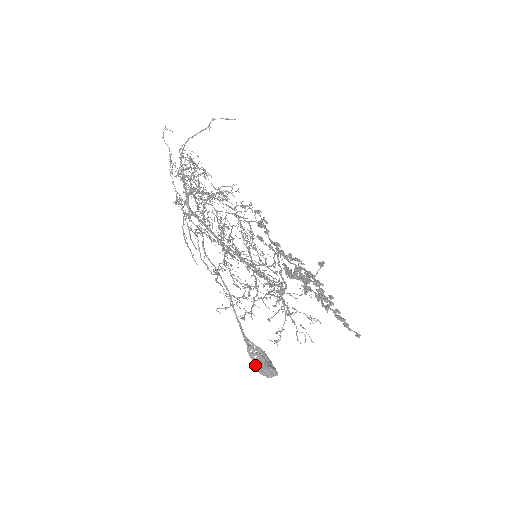
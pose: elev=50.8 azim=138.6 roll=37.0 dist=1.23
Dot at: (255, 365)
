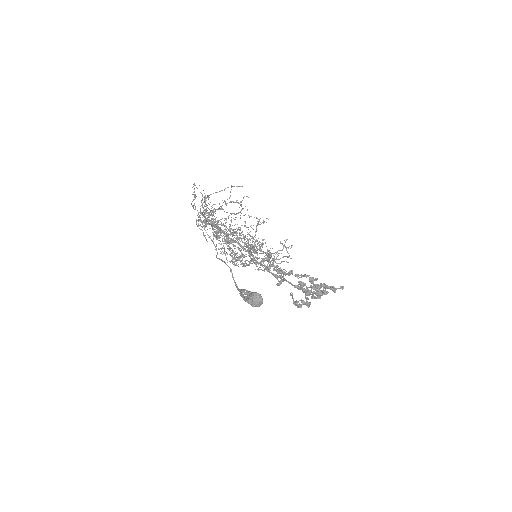
Dot at: (244, 298)
